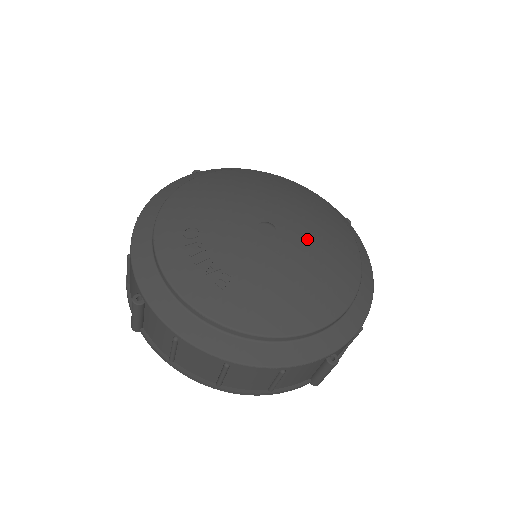
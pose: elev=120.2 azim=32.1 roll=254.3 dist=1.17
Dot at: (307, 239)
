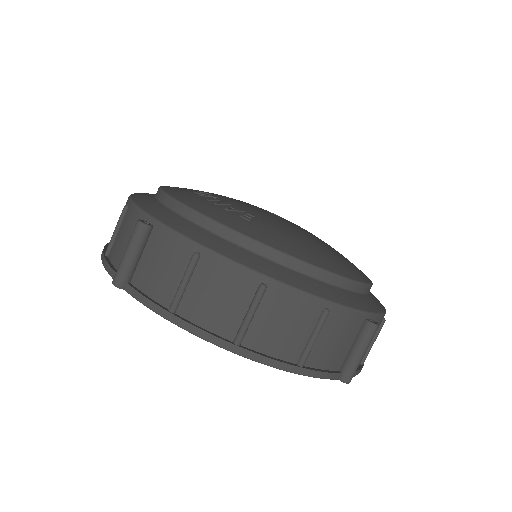
Dot at: occluded
